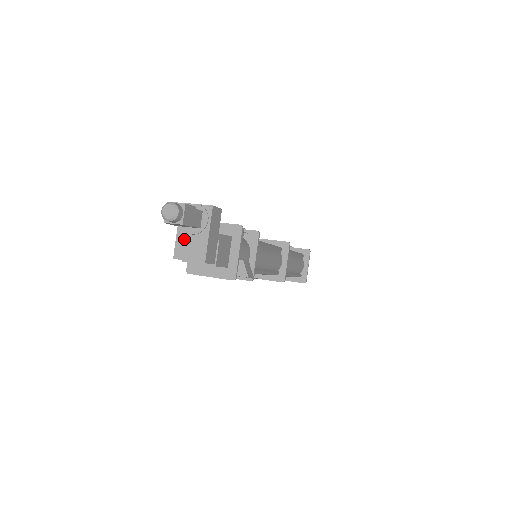
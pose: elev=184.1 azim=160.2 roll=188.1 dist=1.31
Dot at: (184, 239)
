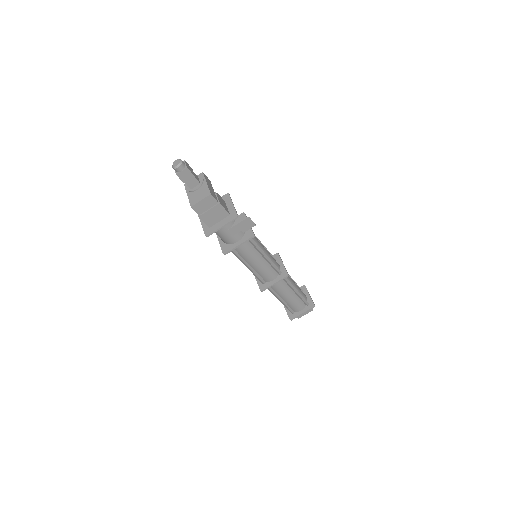
Dot at: (193, 195)
